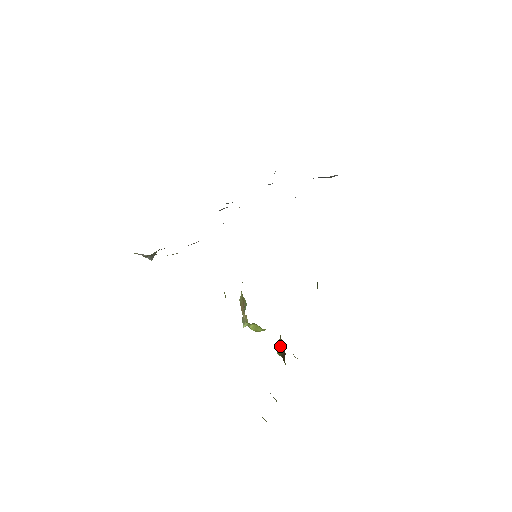
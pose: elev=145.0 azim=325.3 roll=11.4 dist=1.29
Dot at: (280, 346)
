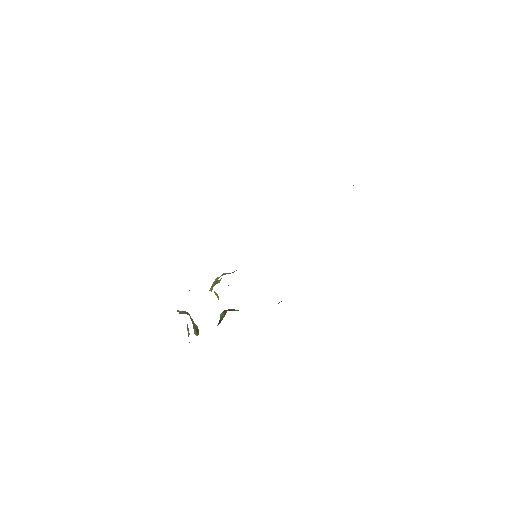
Dot at: (223, 315)
